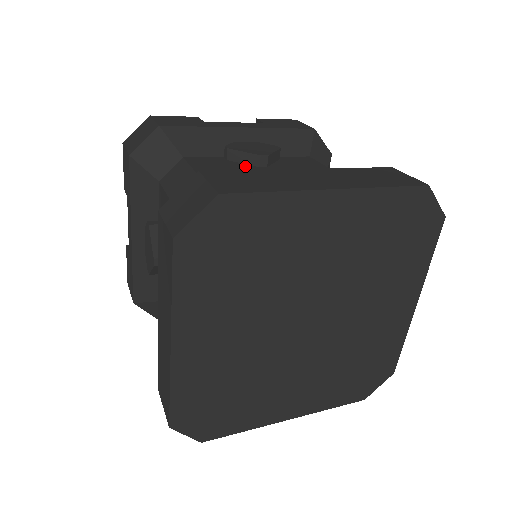
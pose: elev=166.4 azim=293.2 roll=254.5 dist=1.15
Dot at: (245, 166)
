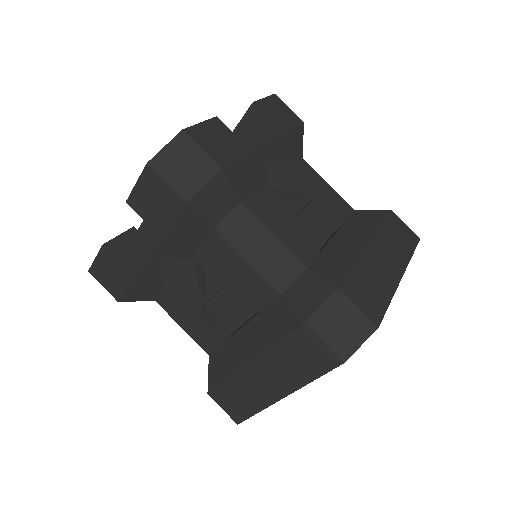
Dot at: (290, 205)
